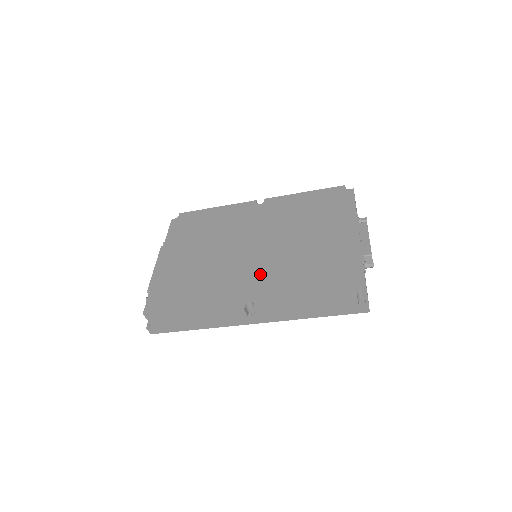
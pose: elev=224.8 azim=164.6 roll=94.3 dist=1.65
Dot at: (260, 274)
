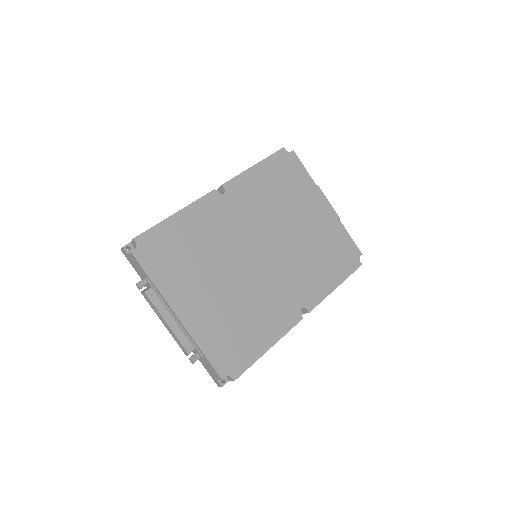
Dot at: (289, 278)
